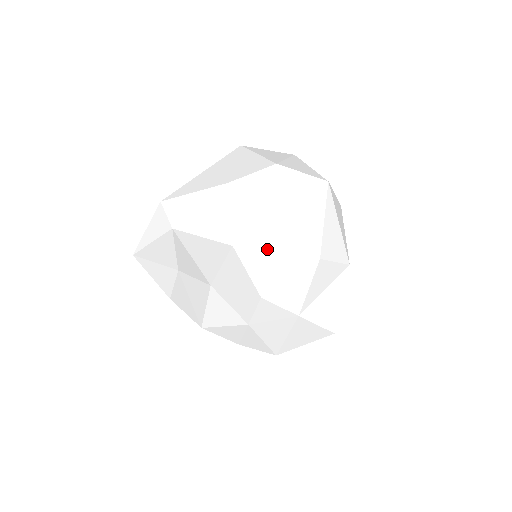
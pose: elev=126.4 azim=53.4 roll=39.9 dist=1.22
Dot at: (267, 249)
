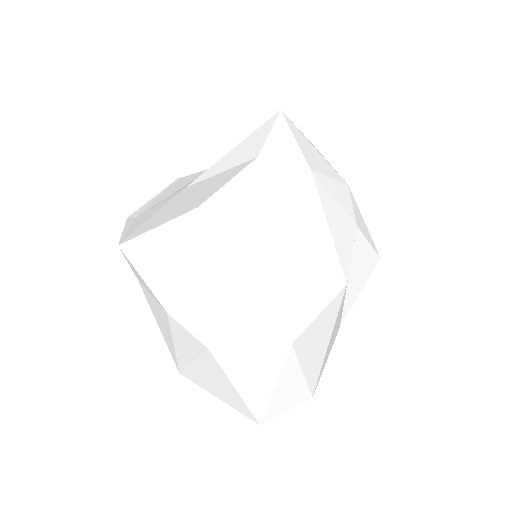
Dot at: (211, 393)
